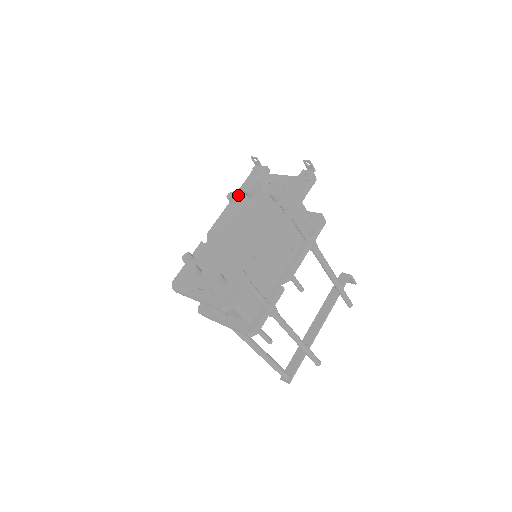
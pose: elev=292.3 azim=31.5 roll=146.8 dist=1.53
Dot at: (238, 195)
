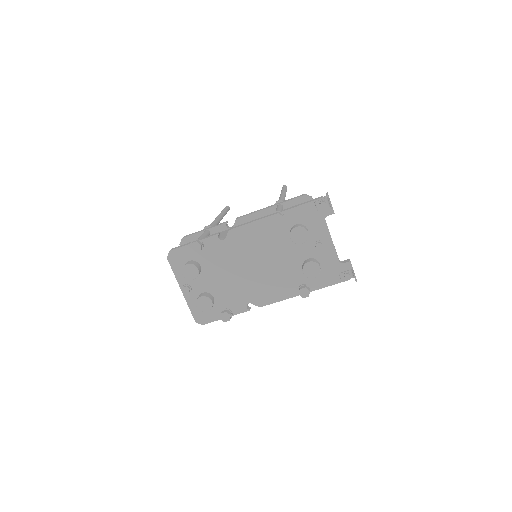
Dot at: (285, 217)
